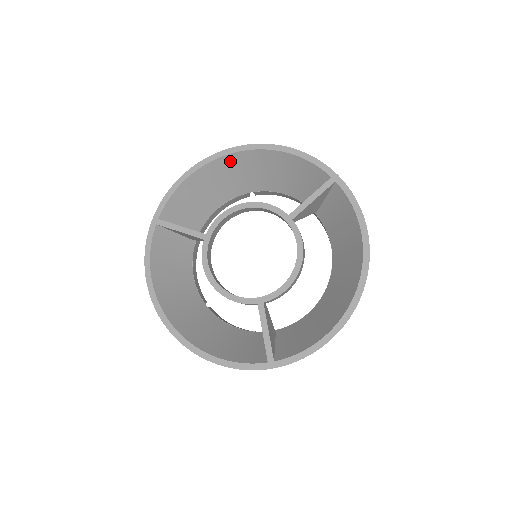
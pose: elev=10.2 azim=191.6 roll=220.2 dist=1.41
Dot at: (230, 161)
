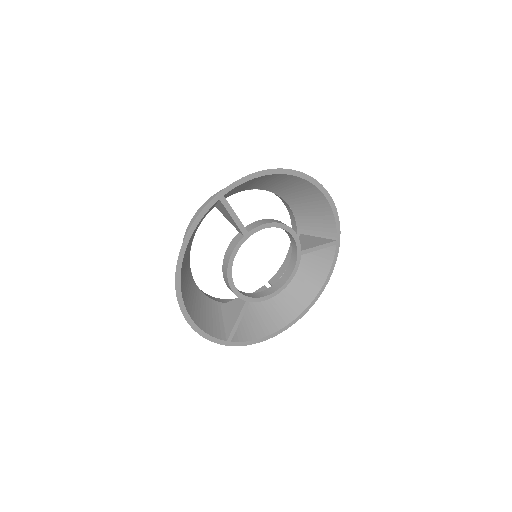
Dot at: (296, 180)
